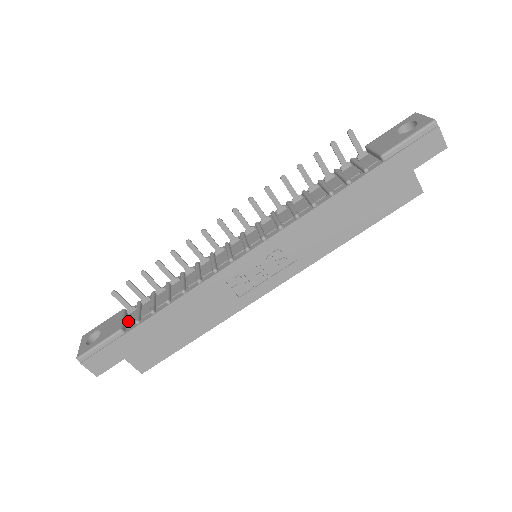
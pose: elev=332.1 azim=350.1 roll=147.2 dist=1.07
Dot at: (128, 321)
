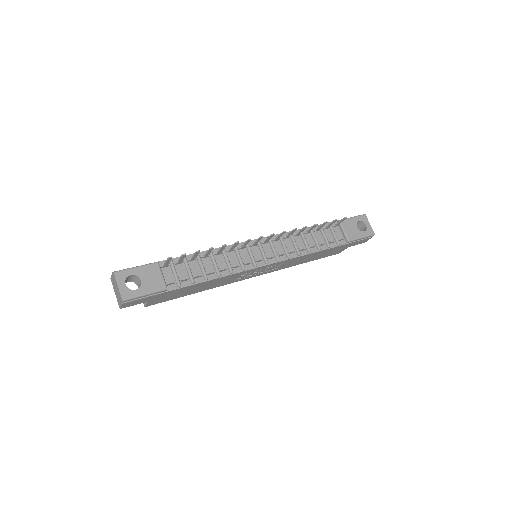
Dot at: (165, 277)
